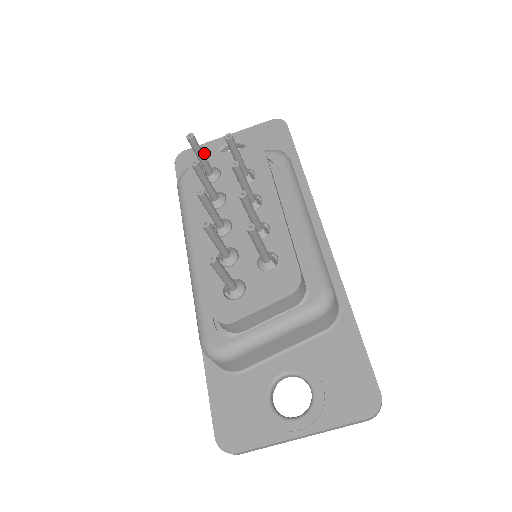
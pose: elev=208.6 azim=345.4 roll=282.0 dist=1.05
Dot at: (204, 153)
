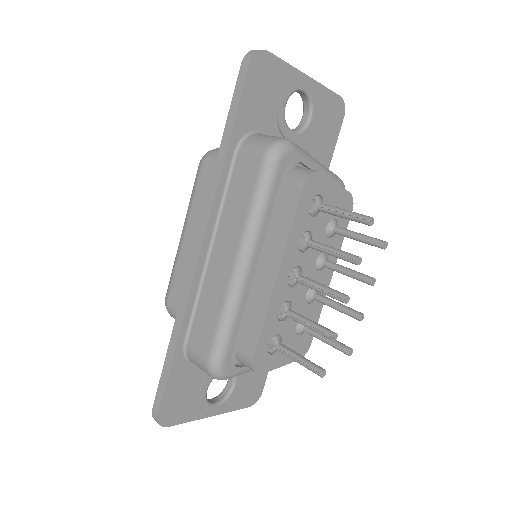
Dot at: (281, 80)
